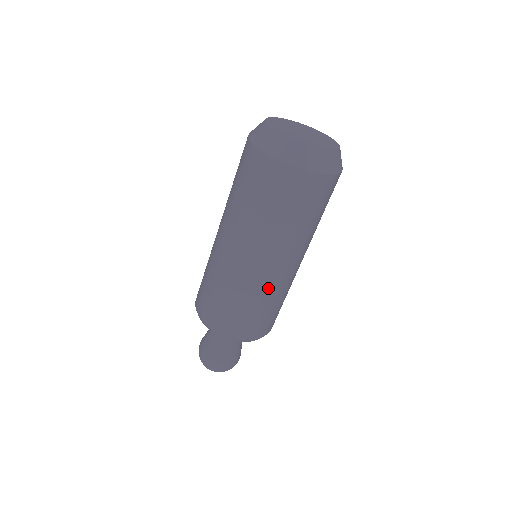
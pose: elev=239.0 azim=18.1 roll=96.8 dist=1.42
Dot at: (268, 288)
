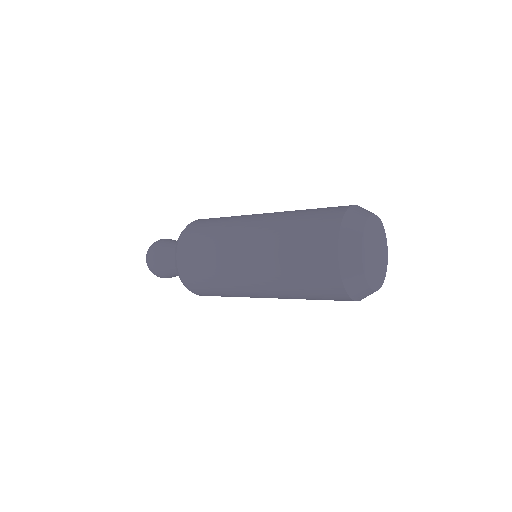
Dot at: (245, 296)
